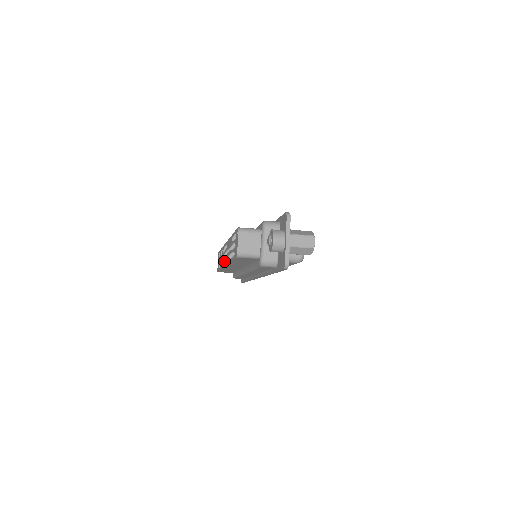
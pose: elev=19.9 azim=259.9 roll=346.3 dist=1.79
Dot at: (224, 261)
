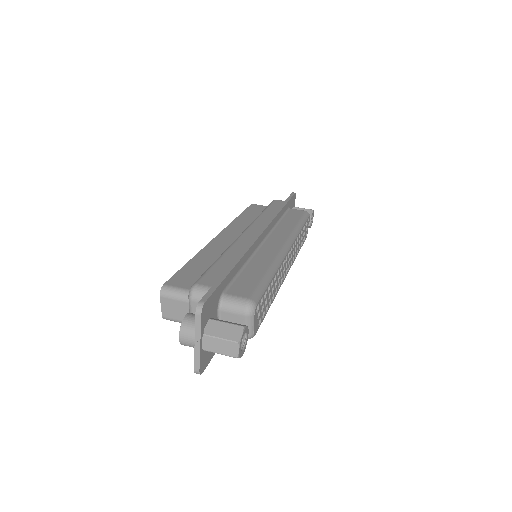
Dot at: occluded
